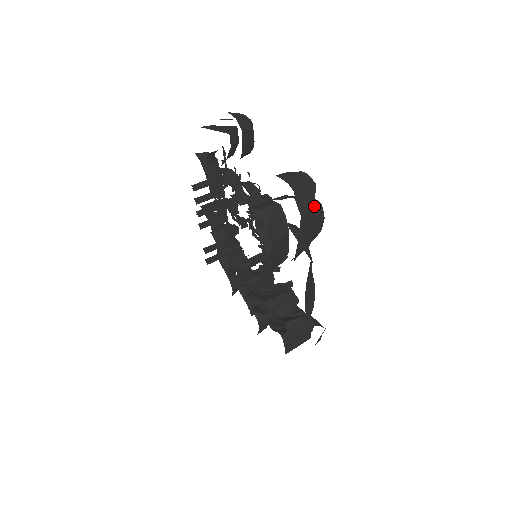
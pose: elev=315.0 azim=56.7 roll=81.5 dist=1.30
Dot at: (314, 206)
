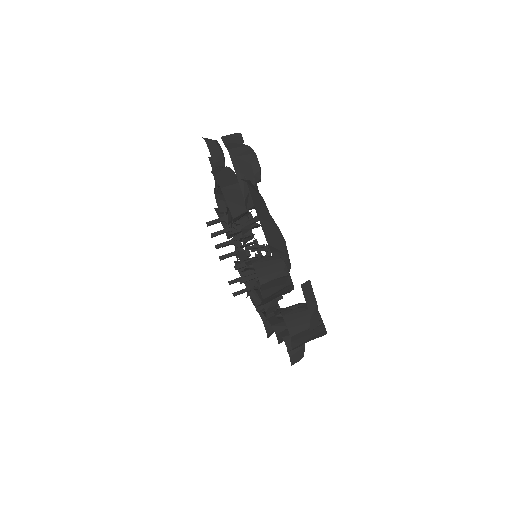
Dot at: (242, 147)
